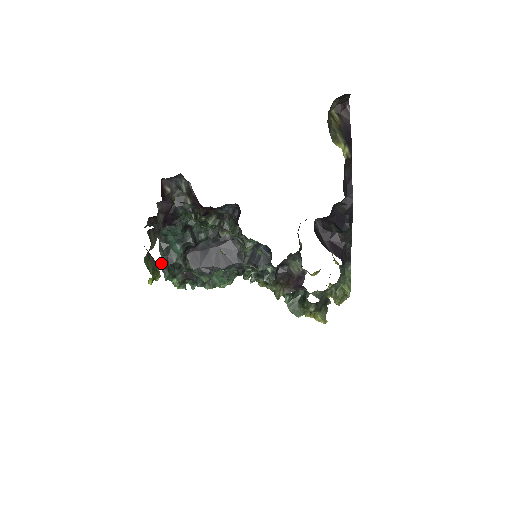
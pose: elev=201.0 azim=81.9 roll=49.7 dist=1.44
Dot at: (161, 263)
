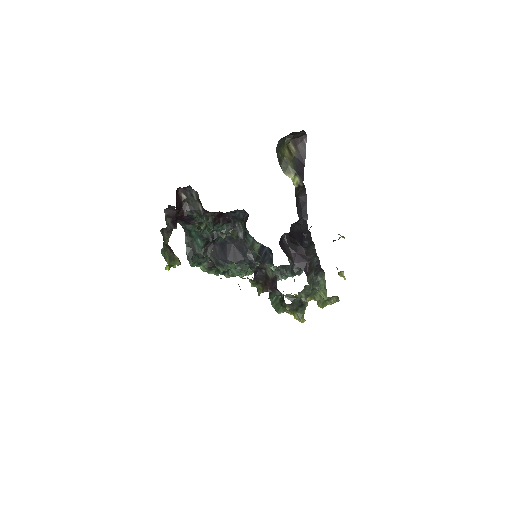
Dot at: (186, 253)
